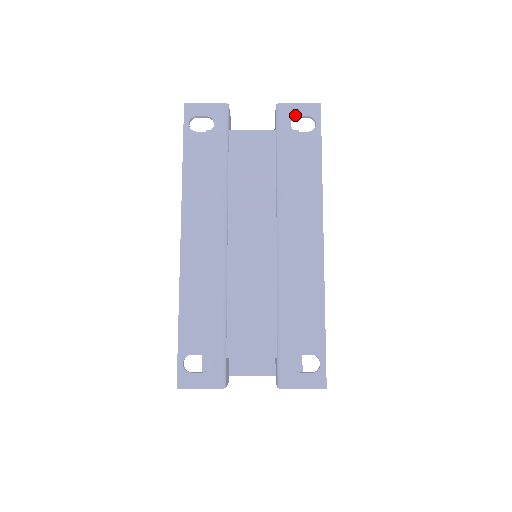
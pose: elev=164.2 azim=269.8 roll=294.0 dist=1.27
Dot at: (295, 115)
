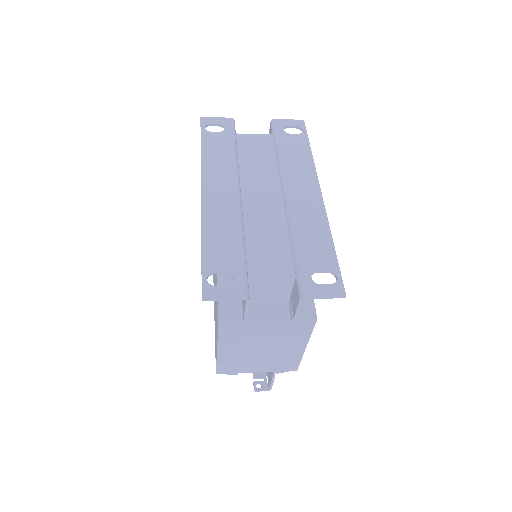
Dot at: (286, 125)
